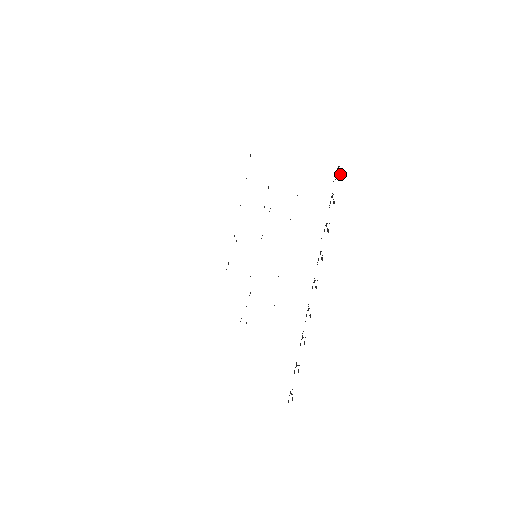
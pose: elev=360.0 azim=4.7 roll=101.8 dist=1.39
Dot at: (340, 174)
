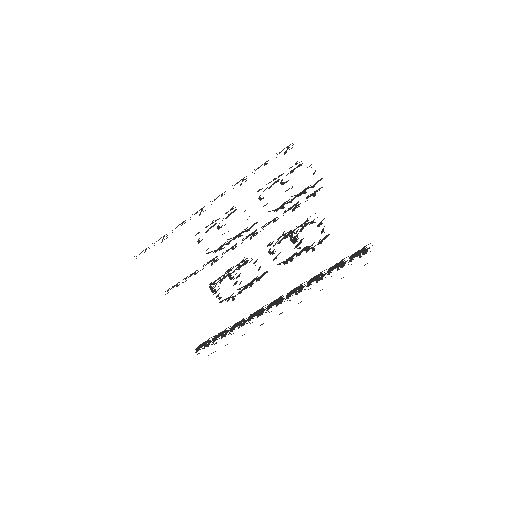
Dot at: (360, 257)
